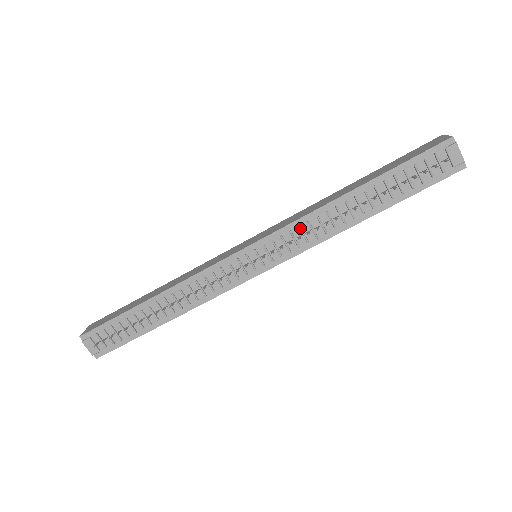
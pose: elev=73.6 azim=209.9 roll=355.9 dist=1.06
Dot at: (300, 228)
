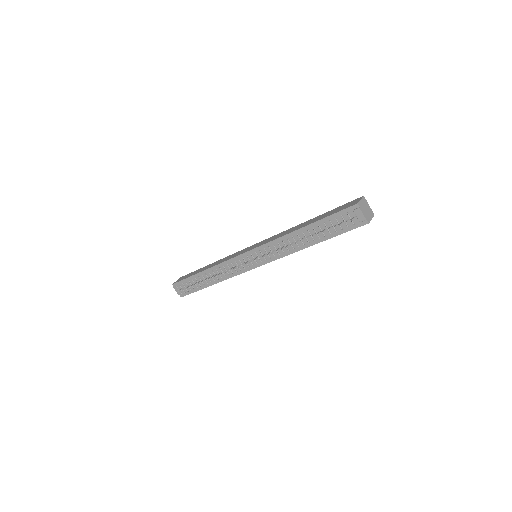
Dot at: (274, 246)
